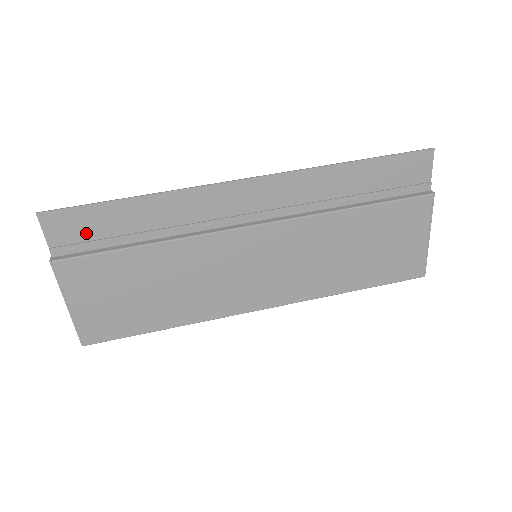
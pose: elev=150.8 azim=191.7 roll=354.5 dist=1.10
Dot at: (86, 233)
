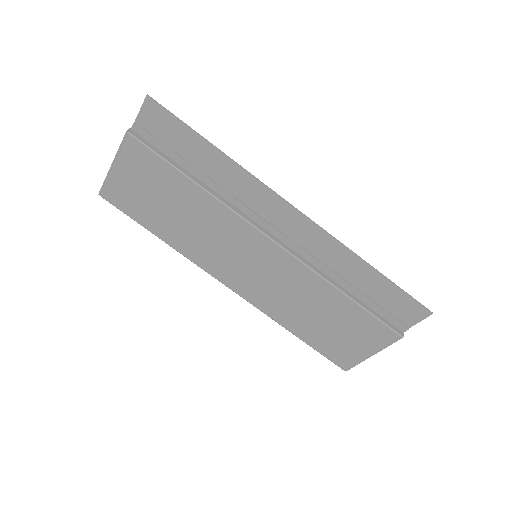
Dot at: (166, 137)
